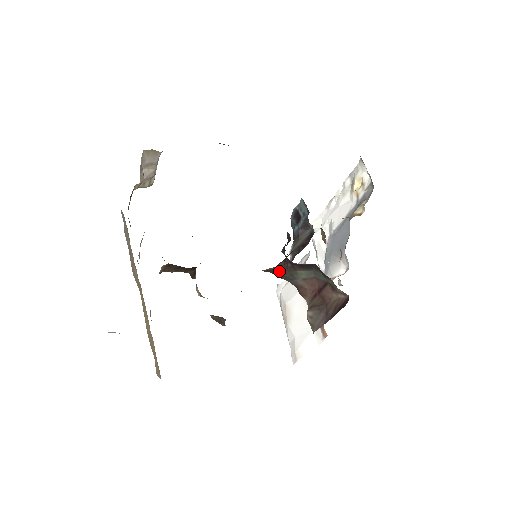
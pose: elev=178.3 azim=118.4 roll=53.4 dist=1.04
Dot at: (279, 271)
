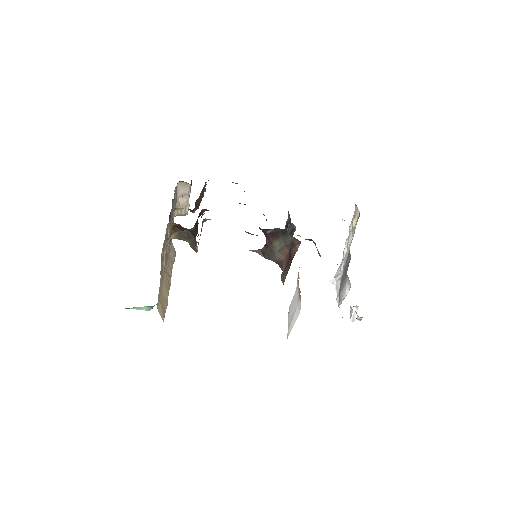
Dot at: (263, 251)
